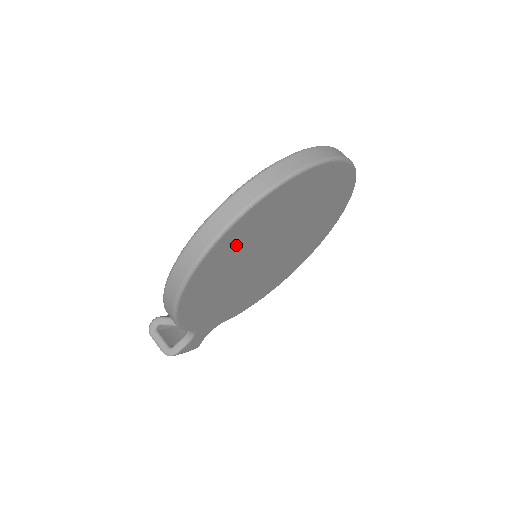
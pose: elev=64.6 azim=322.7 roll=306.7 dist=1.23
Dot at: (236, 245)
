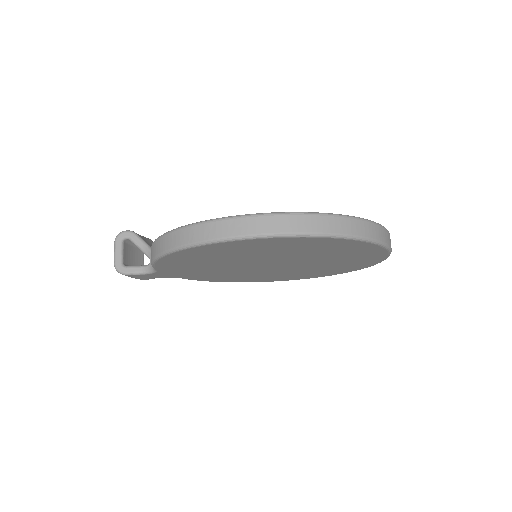
Dot at: (260, 248)
